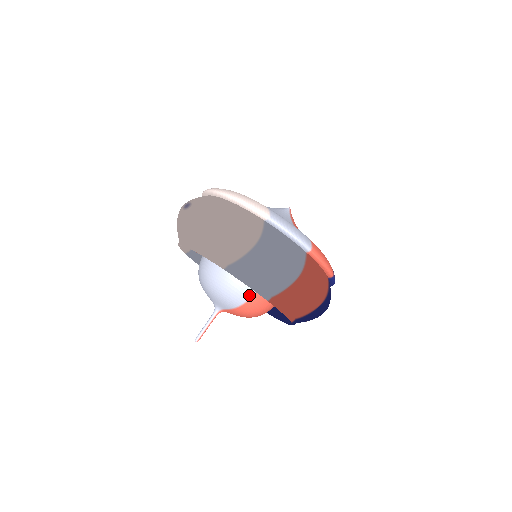
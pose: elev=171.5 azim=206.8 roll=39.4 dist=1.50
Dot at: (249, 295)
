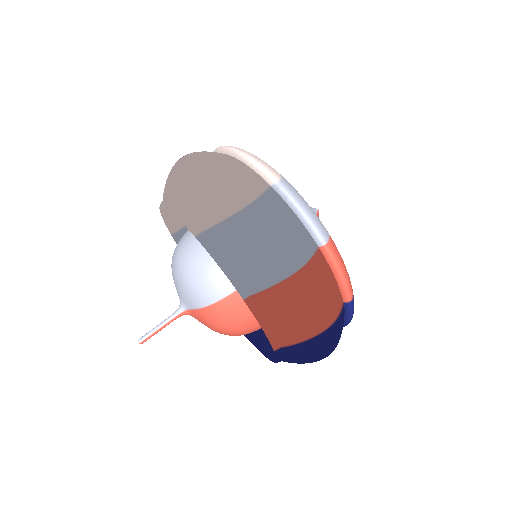
Dot at: (224, 292)
